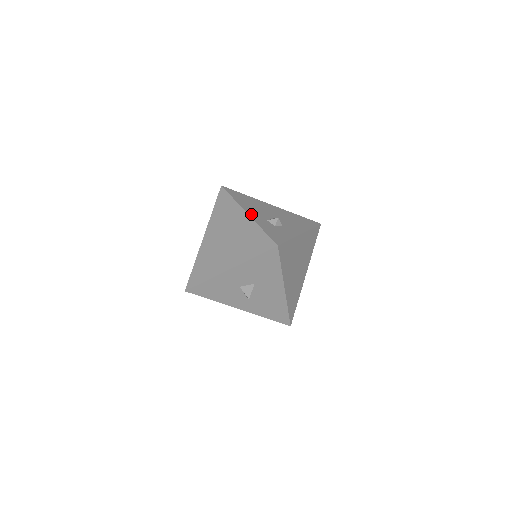
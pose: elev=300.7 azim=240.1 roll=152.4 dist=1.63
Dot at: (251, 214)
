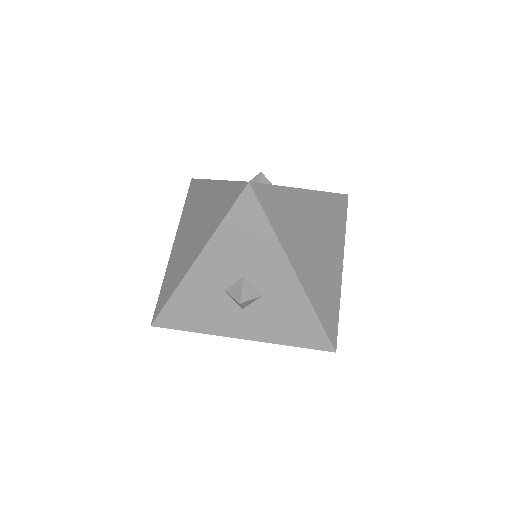
Dot at: occluded
